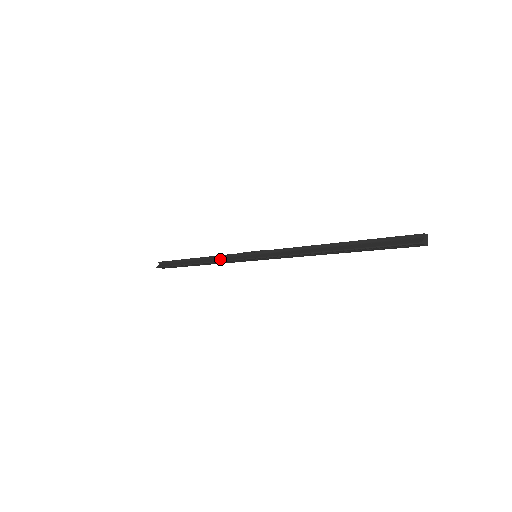
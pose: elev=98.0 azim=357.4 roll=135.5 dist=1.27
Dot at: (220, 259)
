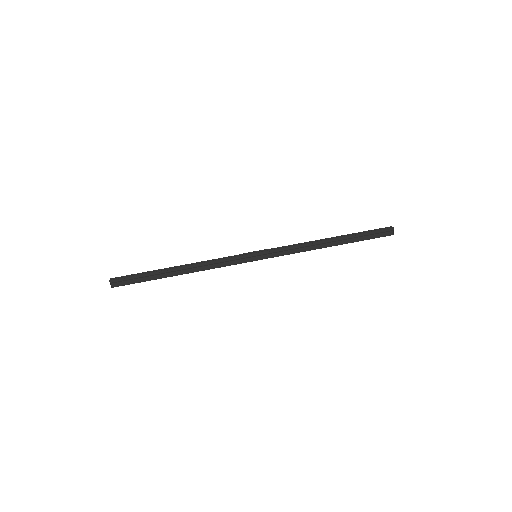
Dot at: (214, 260)
